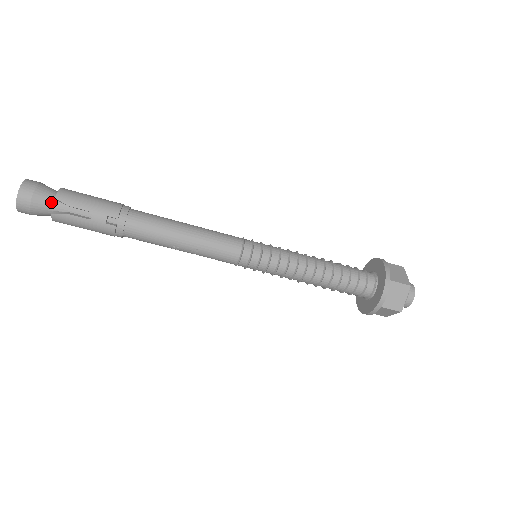
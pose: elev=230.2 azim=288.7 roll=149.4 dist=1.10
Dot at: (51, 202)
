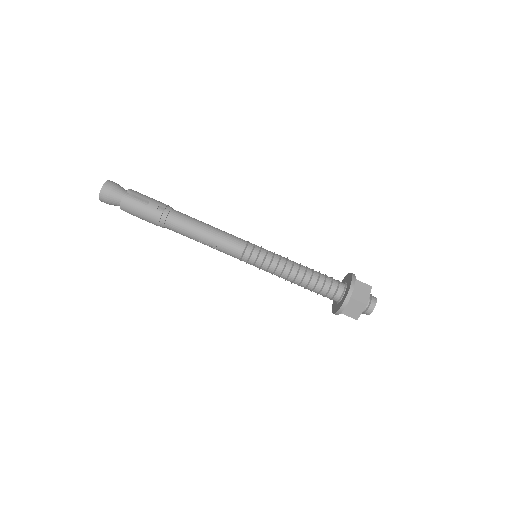
Dot at: (124, 192)
